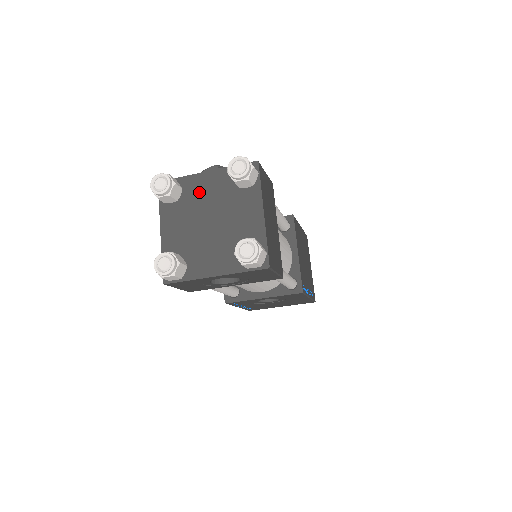
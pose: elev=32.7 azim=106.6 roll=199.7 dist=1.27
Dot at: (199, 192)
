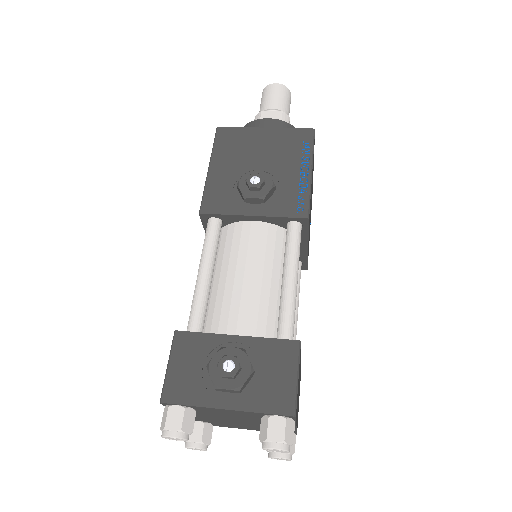
Dot at: (218, 413)
